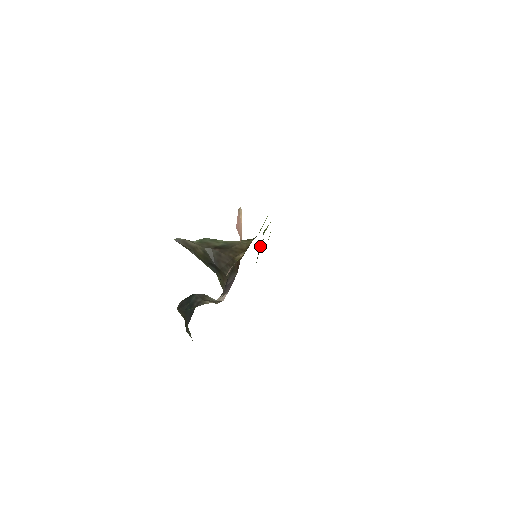
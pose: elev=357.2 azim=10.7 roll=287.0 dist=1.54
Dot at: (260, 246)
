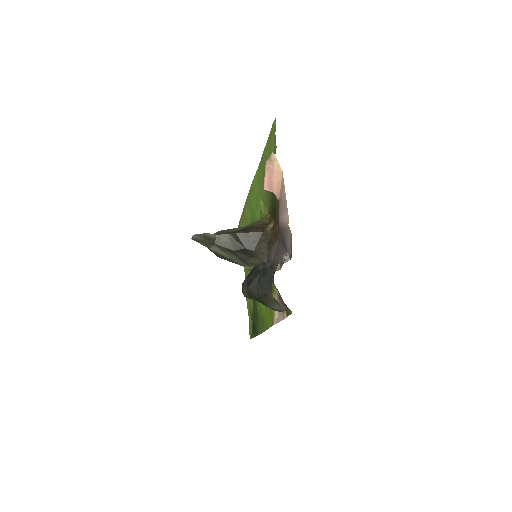
Dot at: occluded
